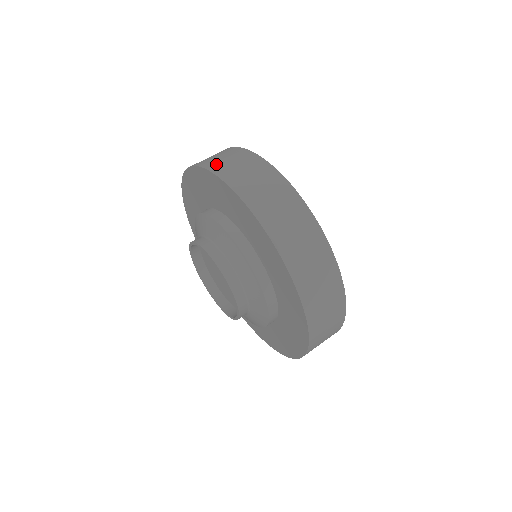
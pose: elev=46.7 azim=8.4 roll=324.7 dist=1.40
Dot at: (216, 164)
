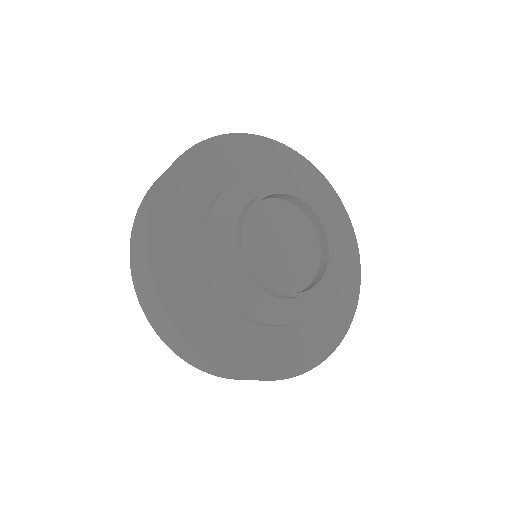
Dot at: (146, 194)
